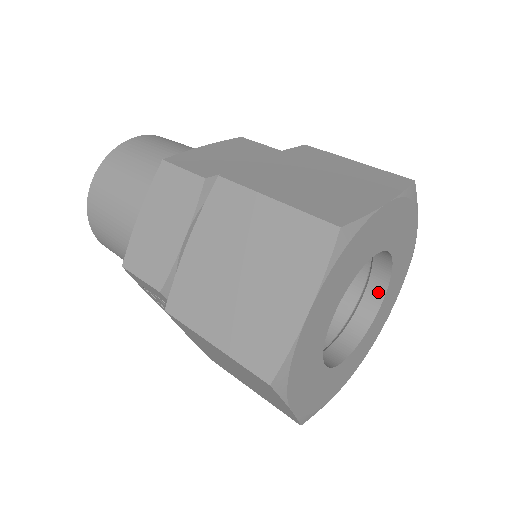
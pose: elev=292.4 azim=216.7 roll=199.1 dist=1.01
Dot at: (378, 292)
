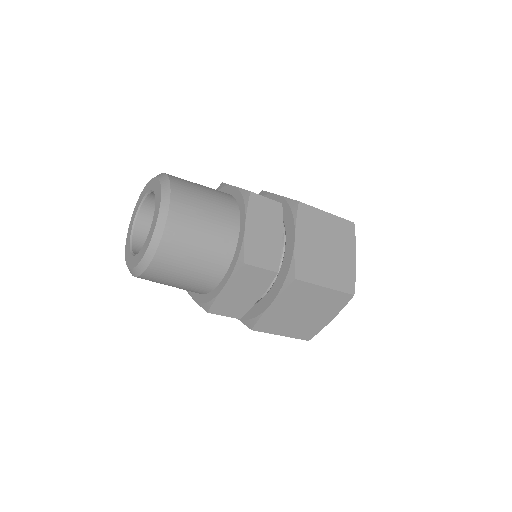
Dot at: occluded
